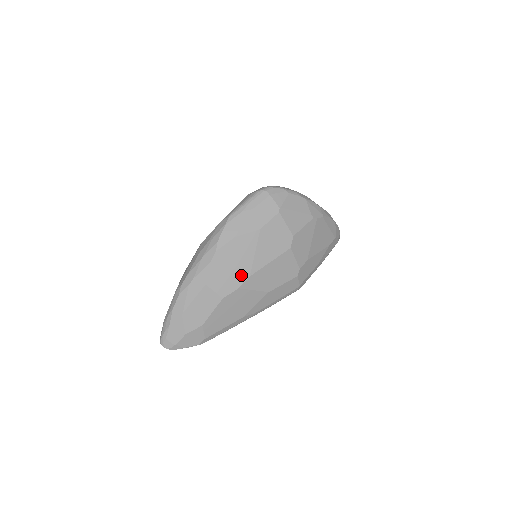
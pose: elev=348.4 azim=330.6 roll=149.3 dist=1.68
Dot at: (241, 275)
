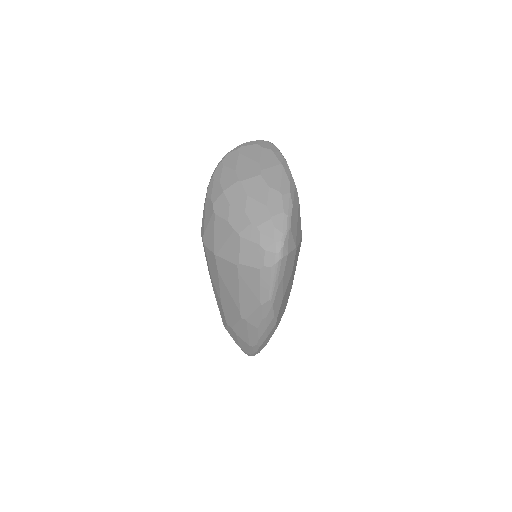
Dot at: (288, 295)
